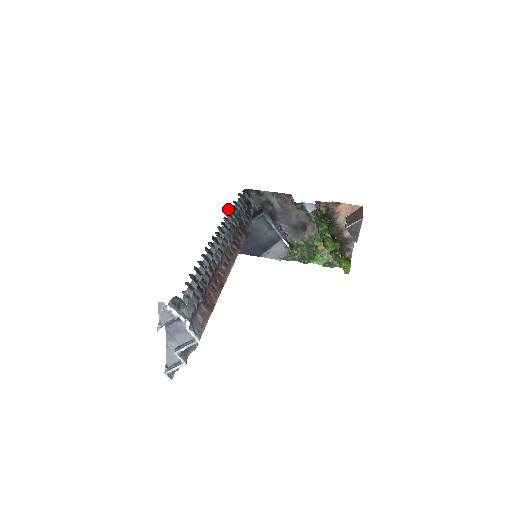
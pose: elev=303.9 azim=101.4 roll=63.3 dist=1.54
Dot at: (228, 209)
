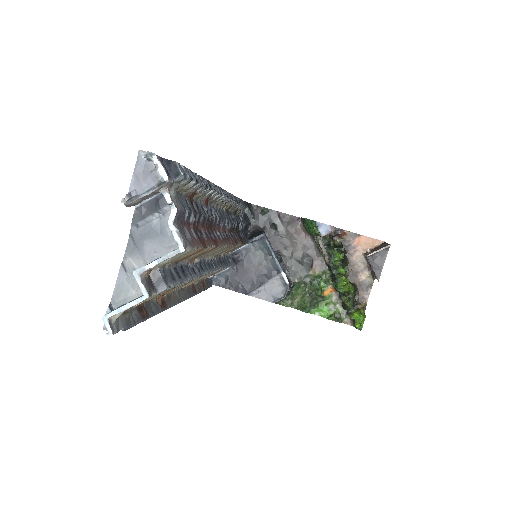
Dot at: occluded
